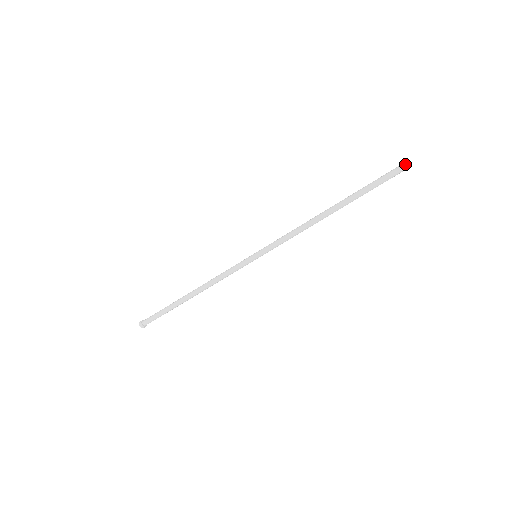
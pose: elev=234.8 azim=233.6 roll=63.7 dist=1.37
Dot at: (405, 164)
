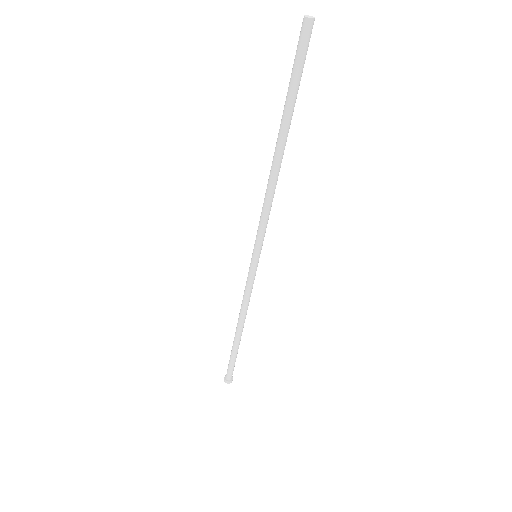
Dot at: (304, 18)
